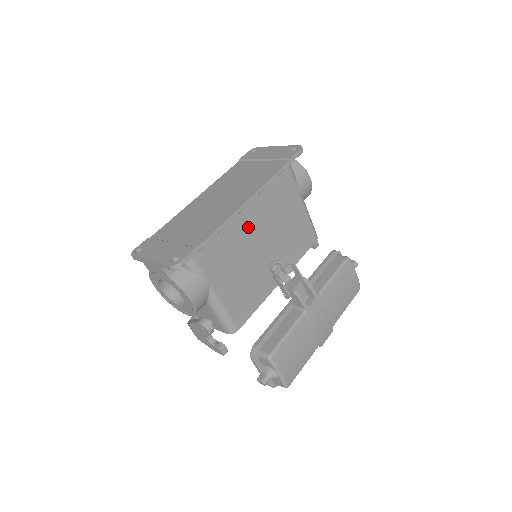
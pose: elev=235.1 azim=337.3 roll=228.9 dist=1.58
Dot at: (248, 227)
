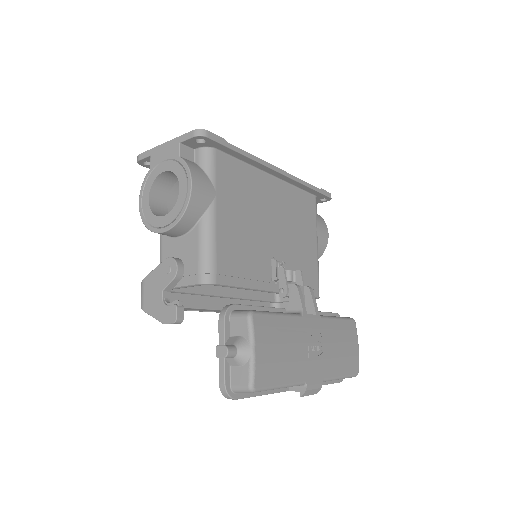
Dot at: (268, 199)
